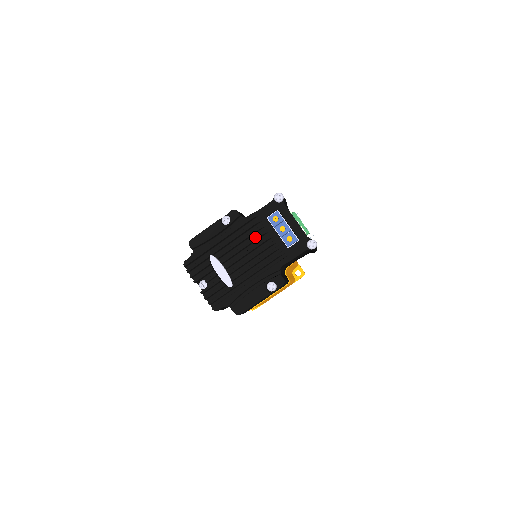
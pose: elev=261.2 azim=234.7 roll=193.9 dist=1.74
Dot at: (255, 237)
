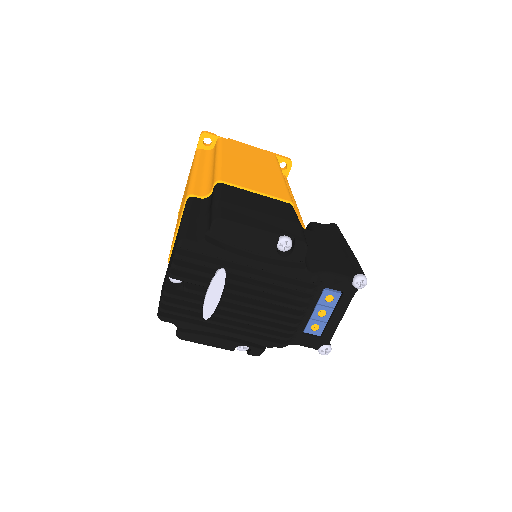
Dot at: (291, 305)
